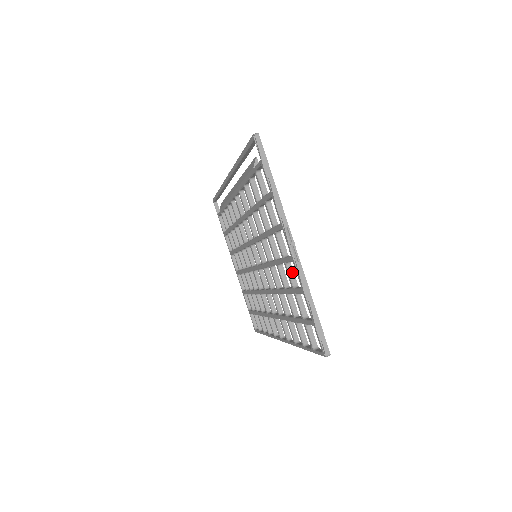
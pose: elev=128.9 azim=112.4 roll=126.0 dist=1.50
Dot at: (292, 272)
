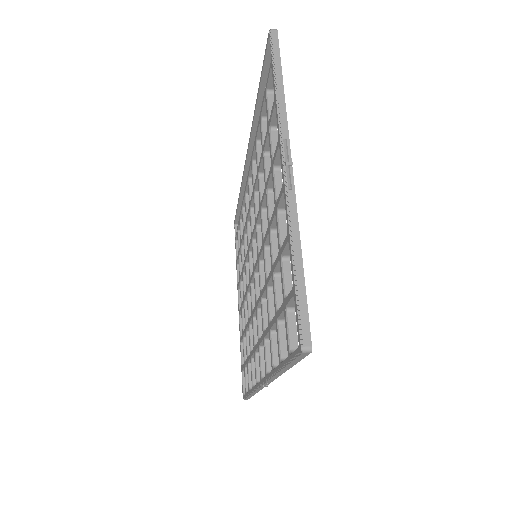
Dot at: (284, 225)
